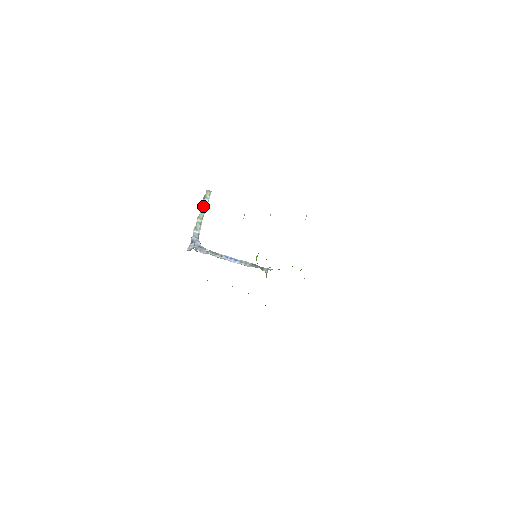
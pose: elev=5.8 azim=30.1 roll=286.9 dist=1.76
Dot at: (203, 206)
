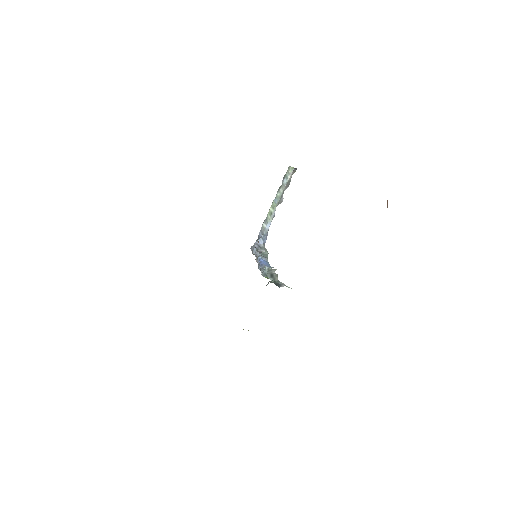
Dot at: (279, 189)
